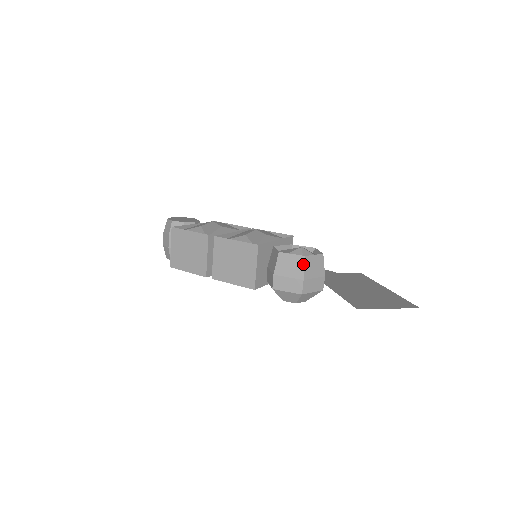
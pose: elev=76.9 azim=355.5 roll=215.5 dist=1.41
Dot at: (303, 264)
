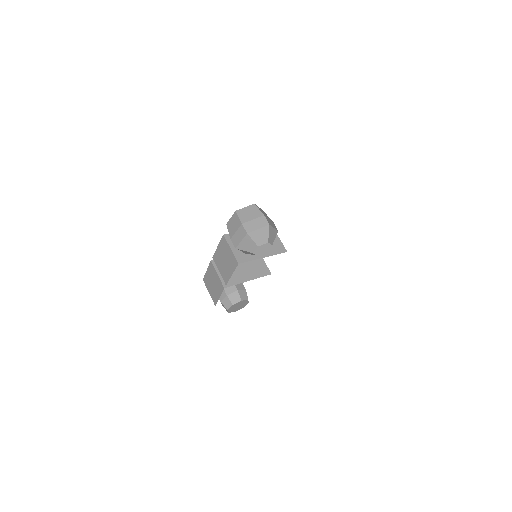
Dot at: (237, 216)
